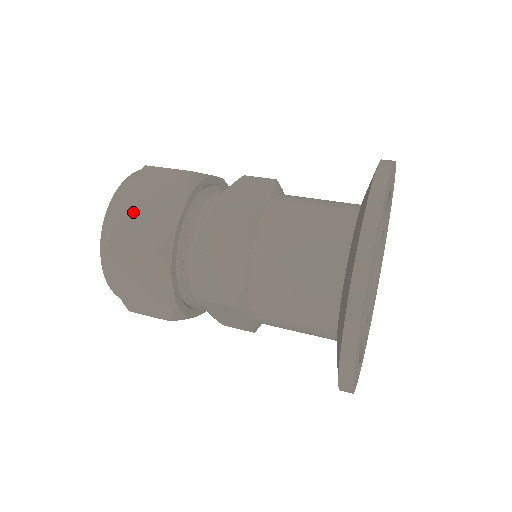
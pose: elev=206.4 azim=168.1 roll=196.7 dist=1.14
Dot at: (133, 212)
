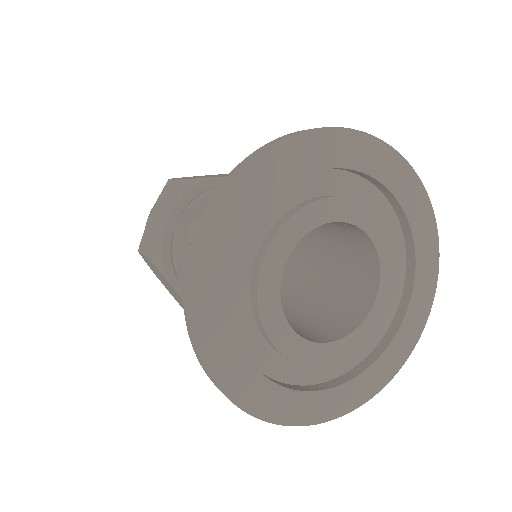
Dot at: (152, 224)
